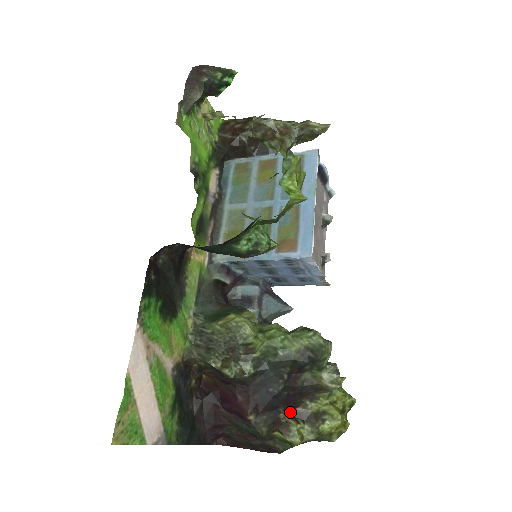
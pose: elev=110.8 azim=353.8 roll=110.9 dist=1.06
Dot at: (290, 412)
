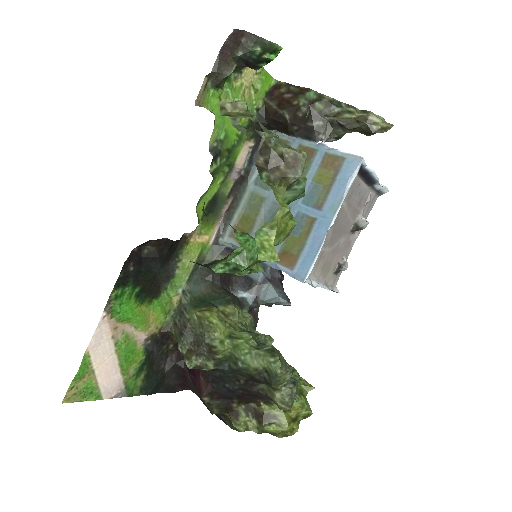
Dot at: (245, 404)
